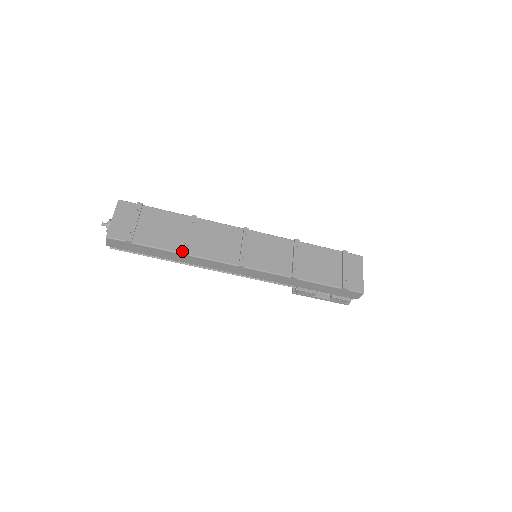
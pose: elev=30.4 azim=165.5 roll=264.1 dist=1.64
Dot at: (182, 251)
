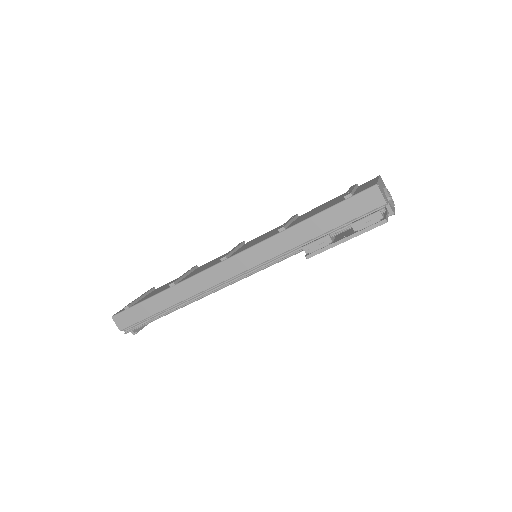
Dot at: (171, 286)
